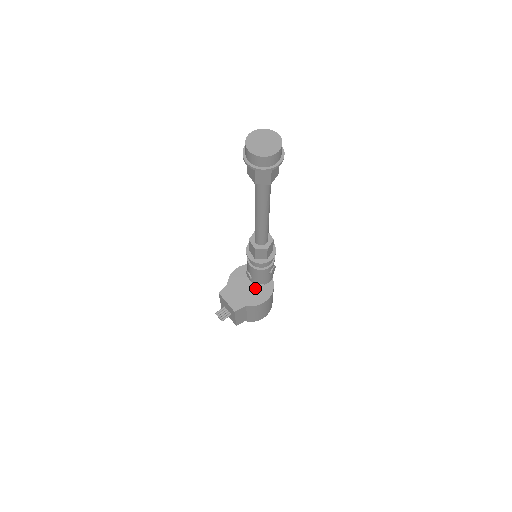
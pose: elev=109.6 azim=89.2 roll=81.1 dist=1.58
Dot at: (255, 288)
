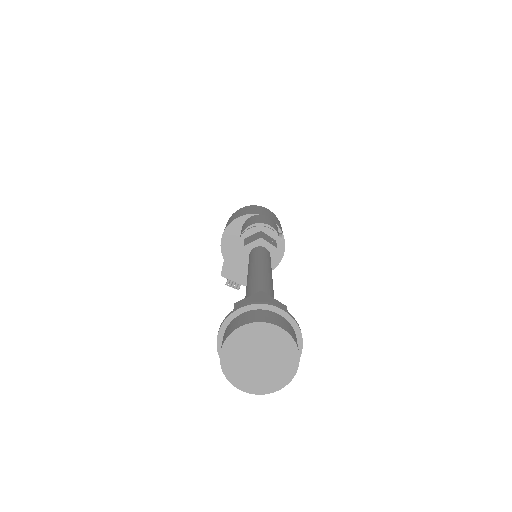
Dot at: occluded
